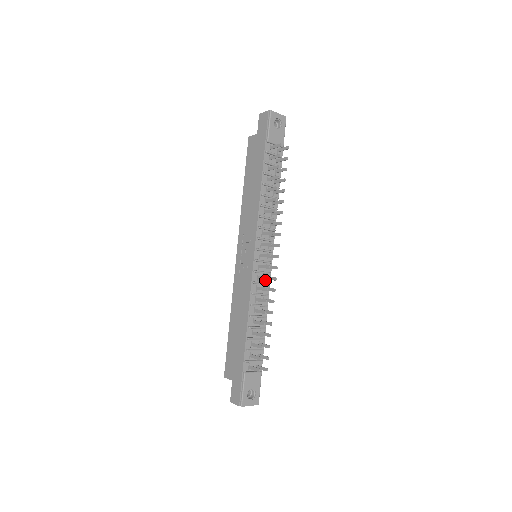
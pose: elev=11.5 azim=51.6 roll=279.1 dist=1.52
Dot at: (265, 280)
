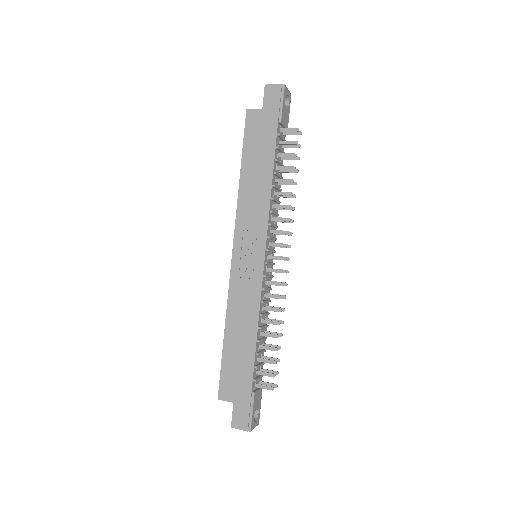
Dot at: occluded
